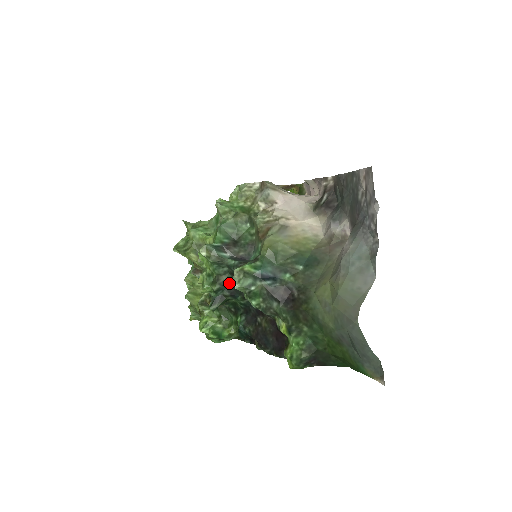
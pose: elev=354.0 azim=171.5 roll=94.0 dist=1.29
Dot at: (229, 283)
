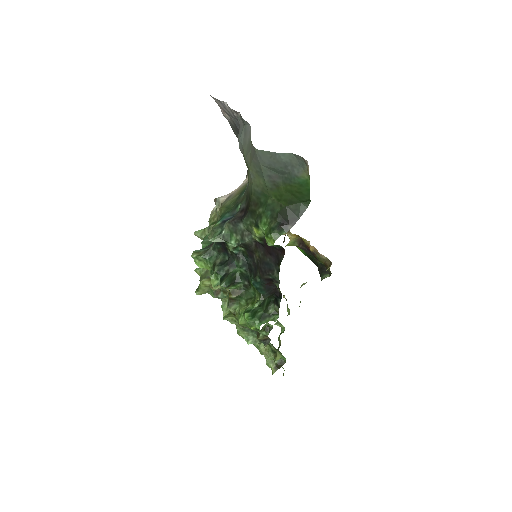
Dot at: (225, 262)
